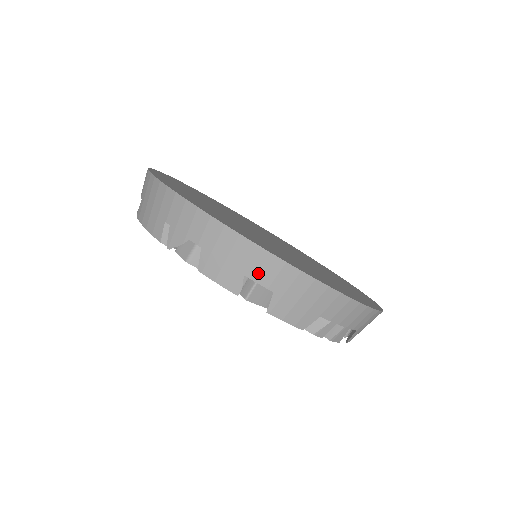
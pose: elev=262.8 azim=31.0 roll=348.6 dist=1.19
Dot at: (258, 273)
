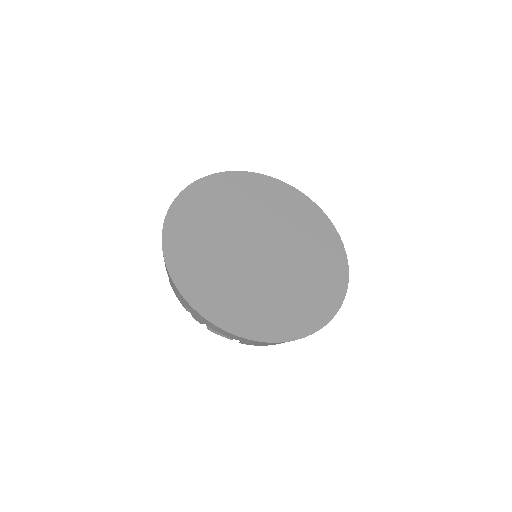
Dot at: occluded
